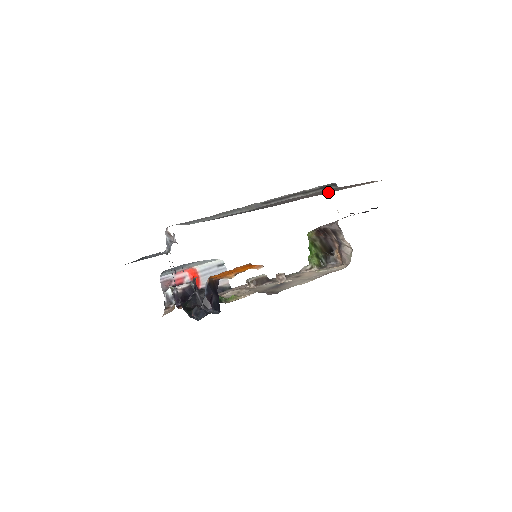
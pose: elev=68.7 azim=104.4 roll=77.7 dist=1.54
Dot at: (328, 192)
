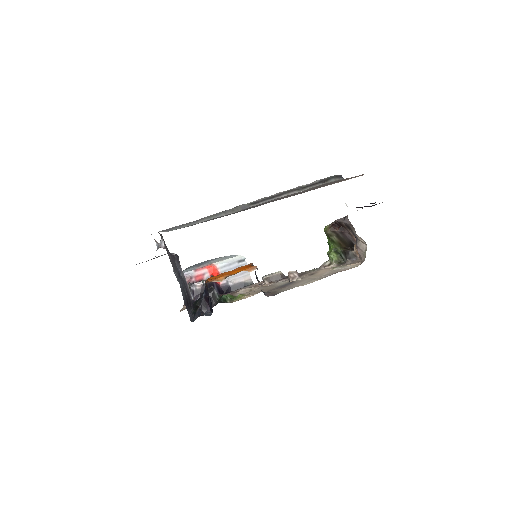
Dot at: occluded
